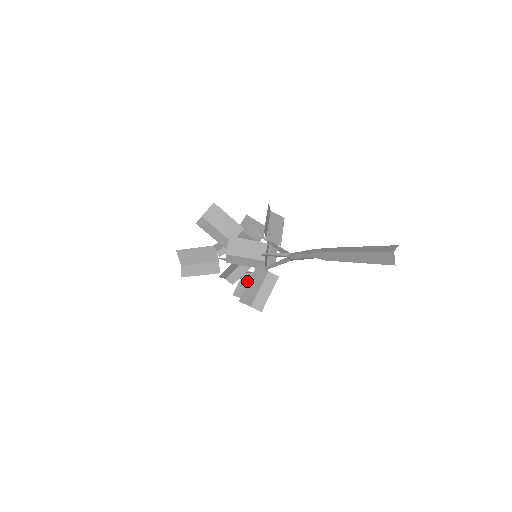
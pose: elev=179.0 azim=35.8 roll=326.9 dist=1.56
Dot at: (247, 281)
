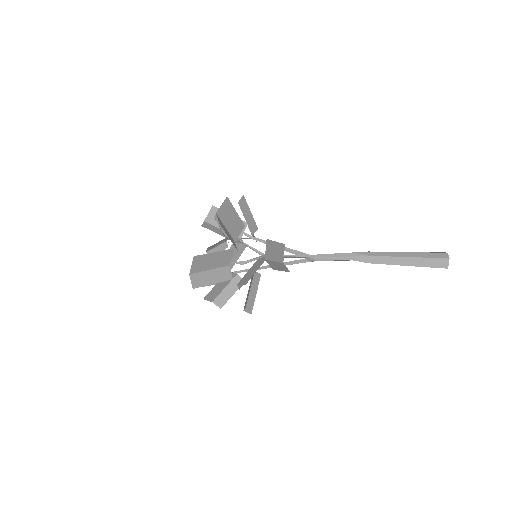
Dot at: (223, 282)
